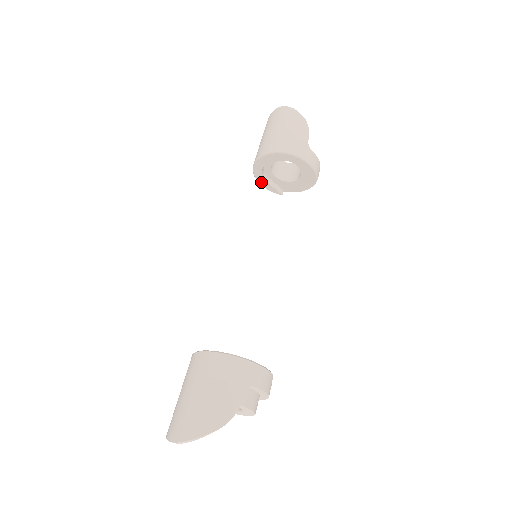
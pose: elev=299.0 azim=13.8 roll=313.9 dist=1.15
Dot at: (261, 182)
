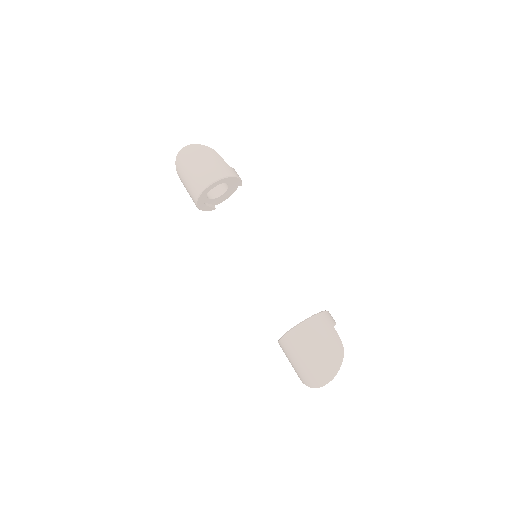
Dot at: (201, 208)
